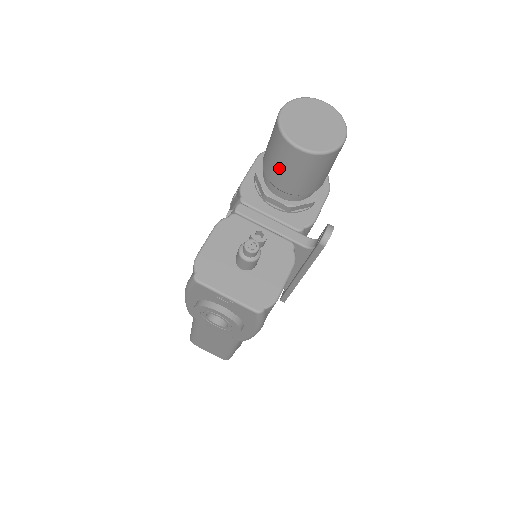
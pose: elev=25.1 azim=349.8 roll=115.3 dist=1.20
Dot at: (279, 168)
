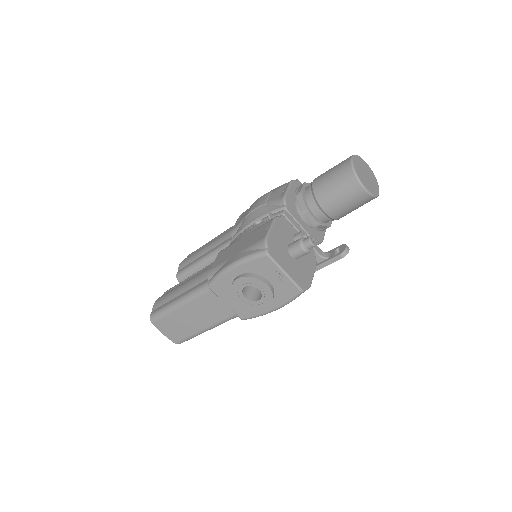
Dot at: (335, 195)
